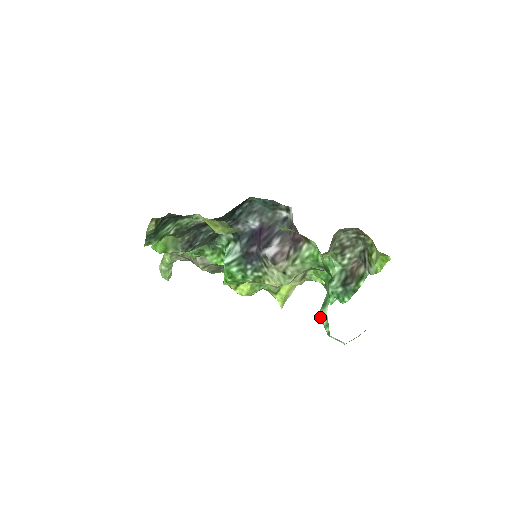
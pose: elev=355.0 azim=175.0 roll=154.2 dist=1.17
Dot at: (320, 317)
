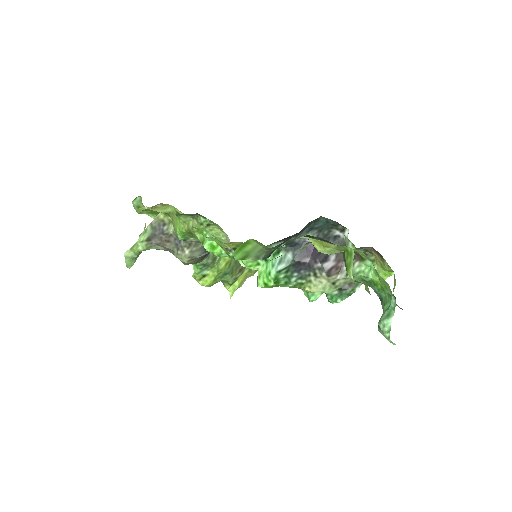
Dot at: (380, 324)
